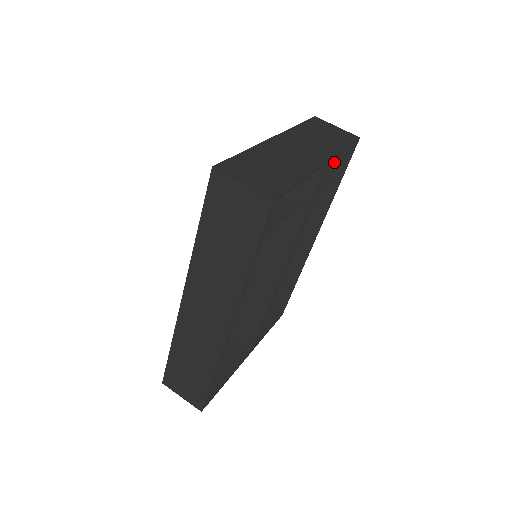
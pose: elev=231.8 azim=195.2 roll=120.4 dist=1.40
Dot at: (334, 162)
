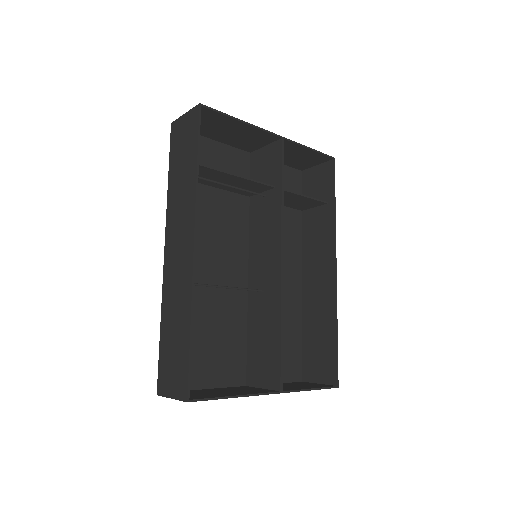
Dot at: (325, 188)
